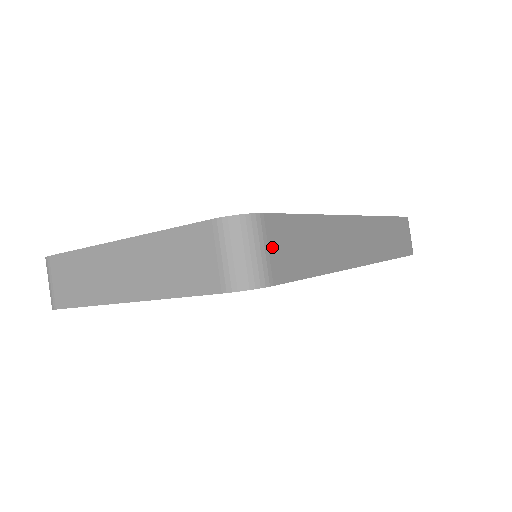
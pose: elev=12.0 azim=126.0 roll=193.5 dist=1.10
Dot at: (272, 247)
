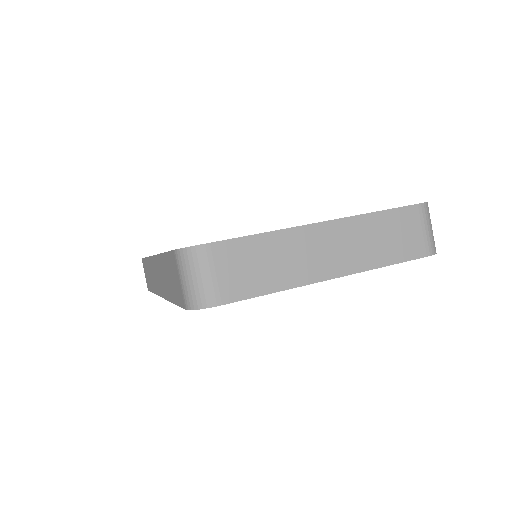
Dot at: occluded
